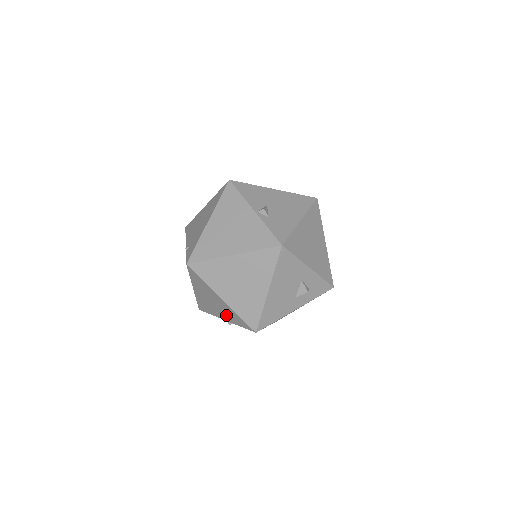
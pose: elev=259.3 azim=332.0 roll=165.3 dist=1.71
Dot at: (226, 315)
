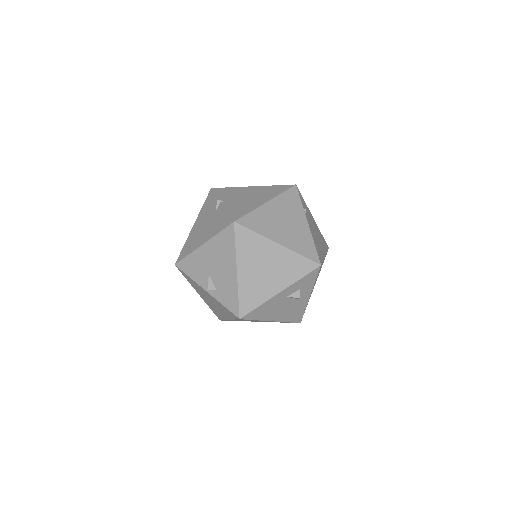
Dot at: occluded
